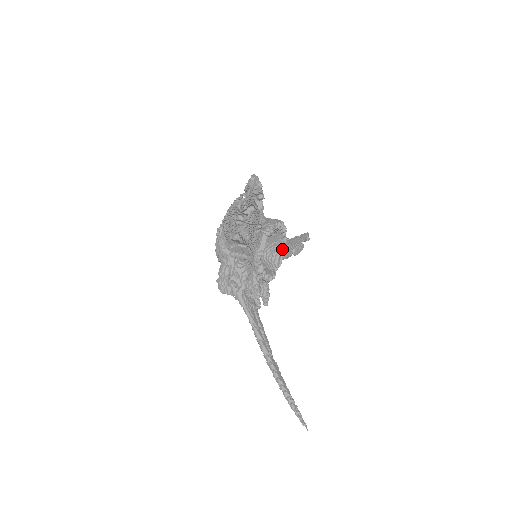
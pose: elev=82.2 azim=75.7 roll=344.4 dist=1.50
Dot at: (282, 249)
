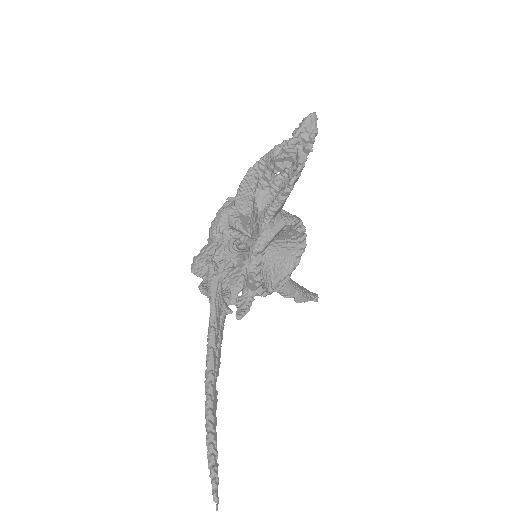
Dot at: (288, 272)
